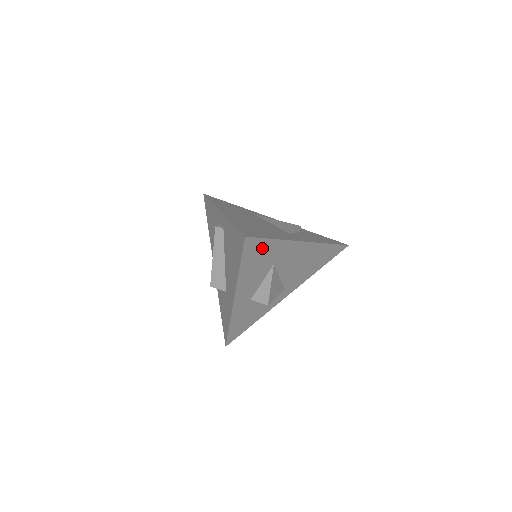
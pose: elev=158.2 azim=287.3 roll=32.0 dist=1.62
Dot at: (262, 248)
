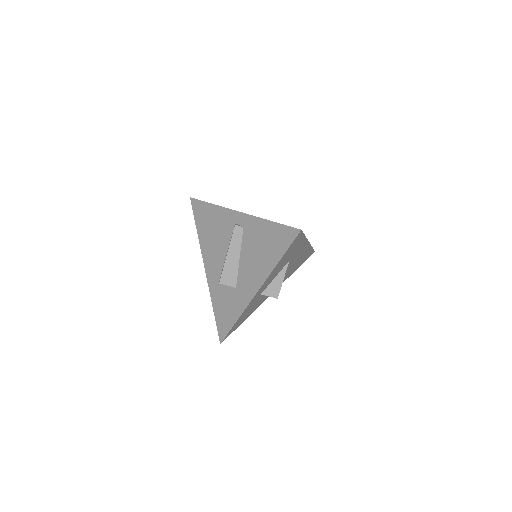
Dot at: (297, 243)
